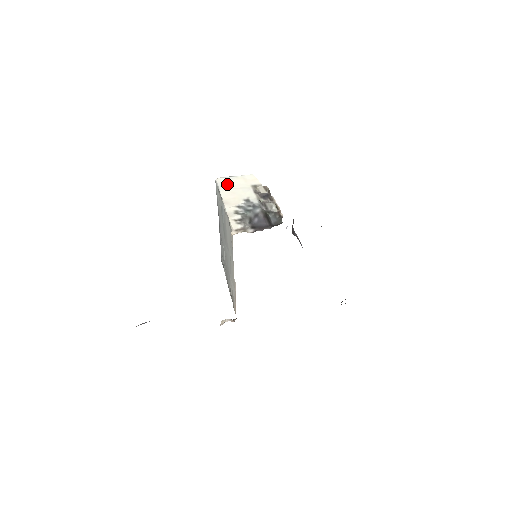
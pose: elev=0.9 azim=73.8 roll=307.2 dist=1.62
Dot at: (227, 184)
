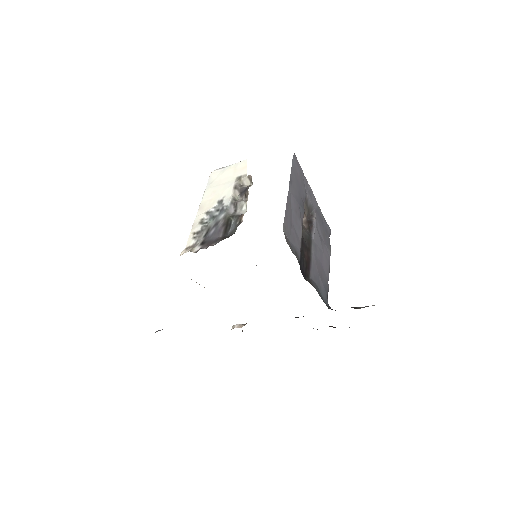
Dot at: (215, 179)
